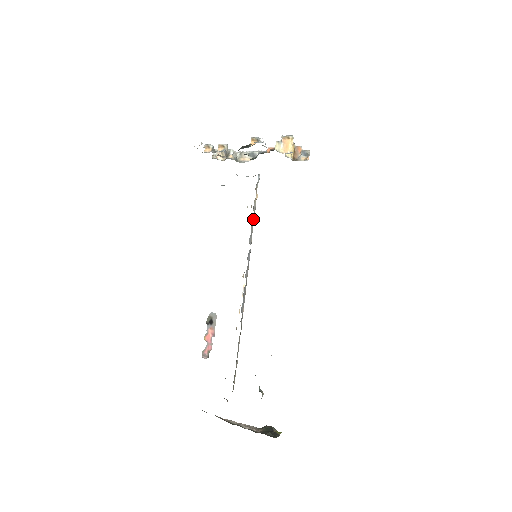
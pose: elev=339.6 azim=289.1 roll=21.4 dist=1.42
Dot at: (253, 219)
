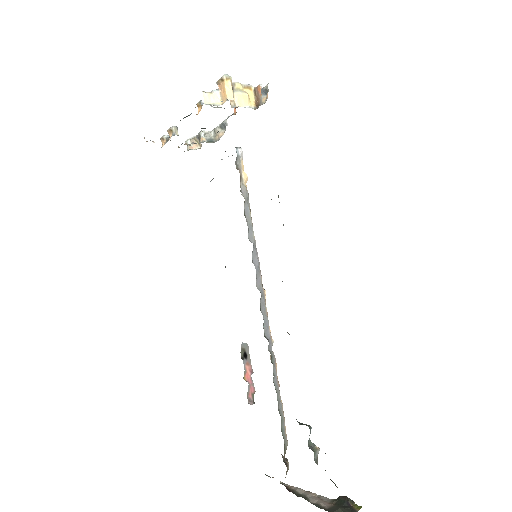
Dot at: (248, 208)
